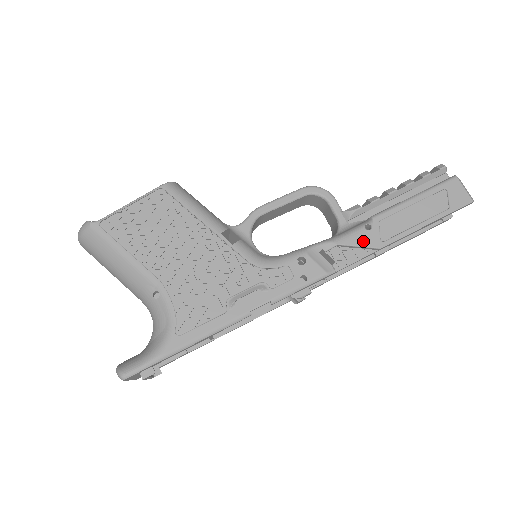
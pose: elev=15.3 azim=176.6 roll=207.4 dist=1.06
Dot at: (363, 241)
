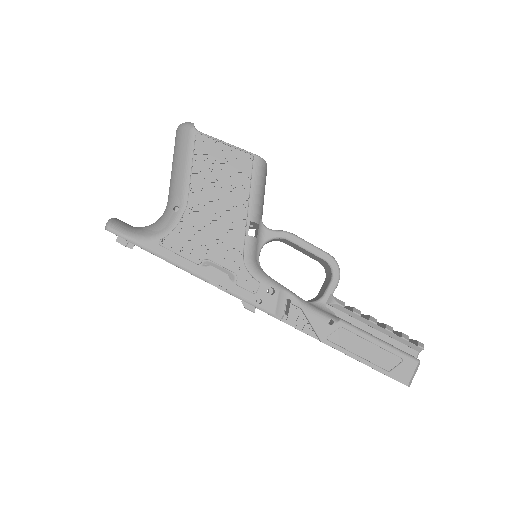
Dot at: (317, 325)
